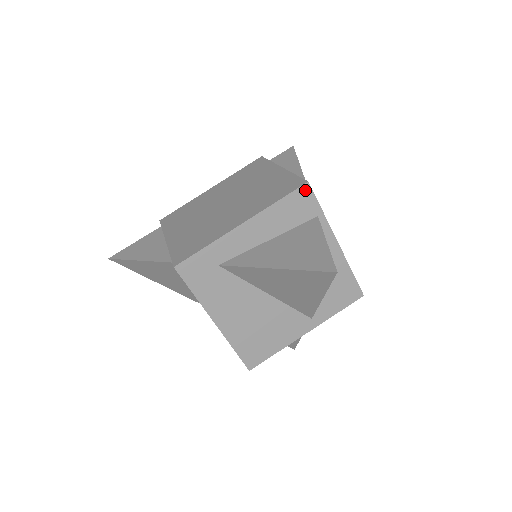
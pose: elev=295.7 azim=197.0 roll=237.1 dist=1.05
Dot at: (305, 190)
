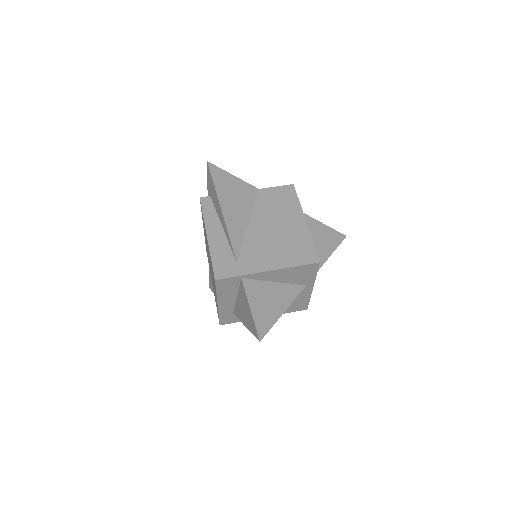
Dot at: (219, 281)
